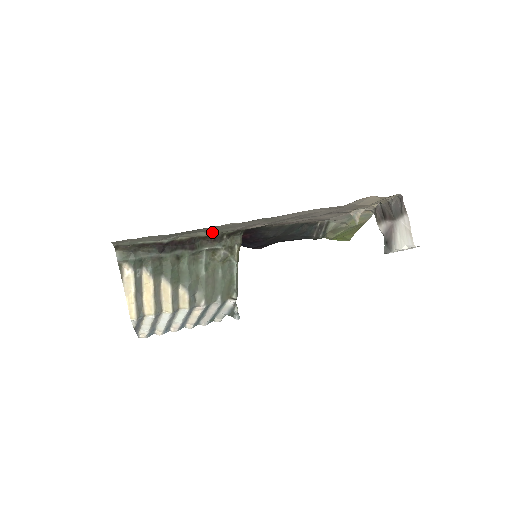
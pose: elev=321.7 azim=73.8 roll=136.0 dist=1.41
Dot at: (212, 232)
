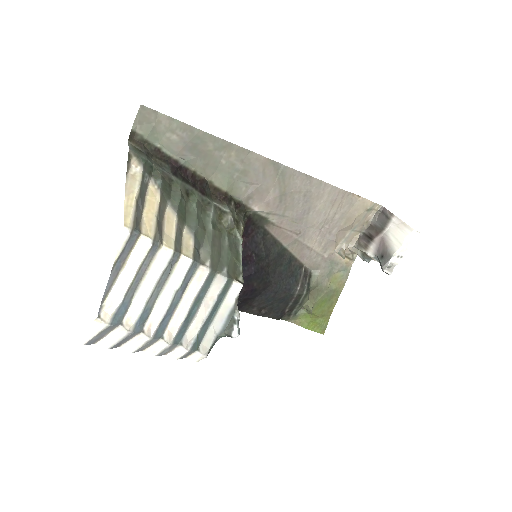
Dot at: (225, 181)
